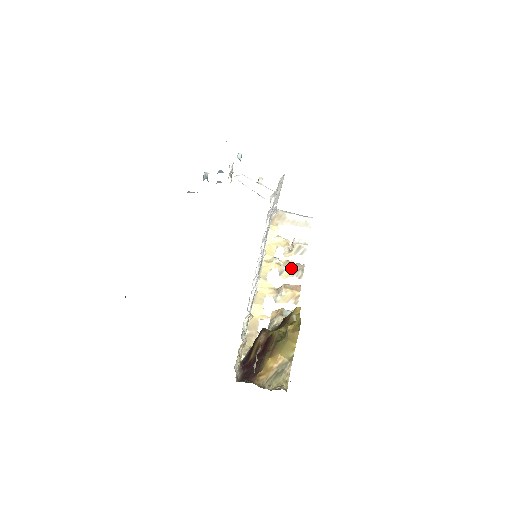
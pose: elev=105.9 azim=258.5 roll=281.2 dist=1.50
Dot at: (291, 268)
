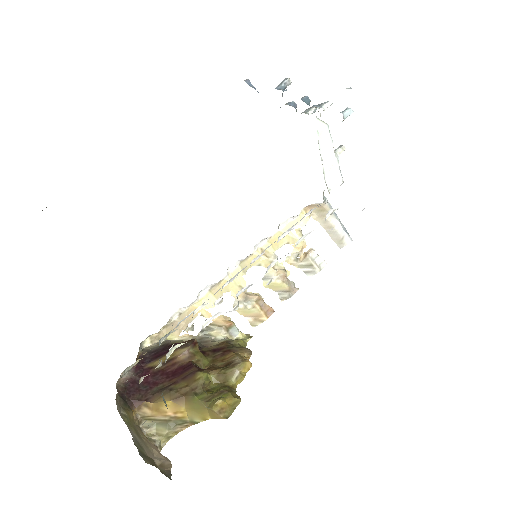
Dot at: (281, 283)
